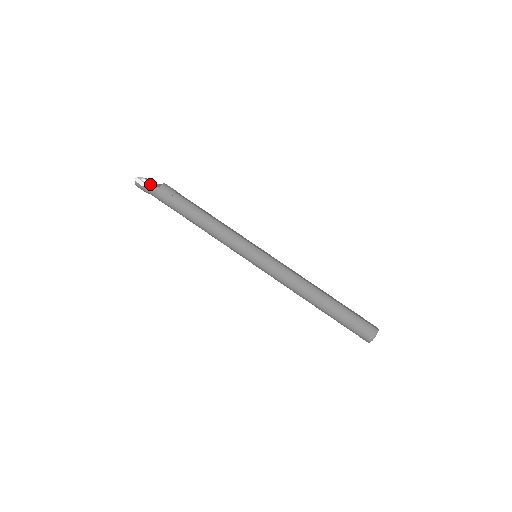
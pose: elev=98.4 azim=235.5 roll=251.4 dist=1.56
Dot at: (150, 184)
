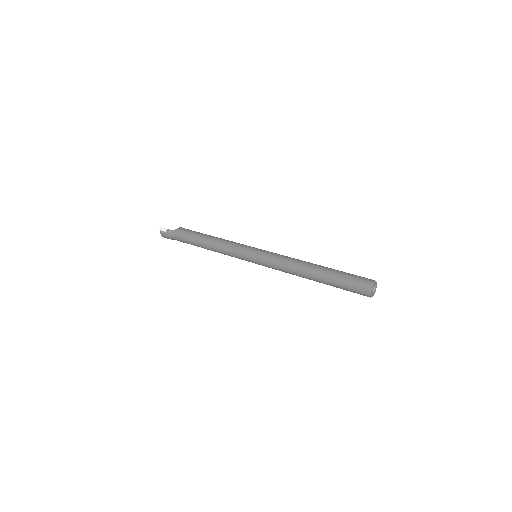
Dot at: occluded
